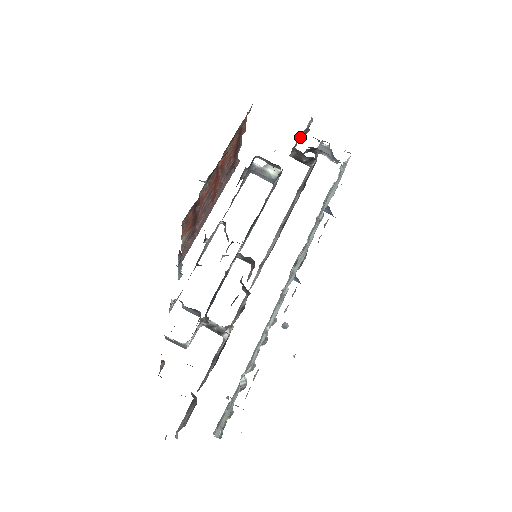
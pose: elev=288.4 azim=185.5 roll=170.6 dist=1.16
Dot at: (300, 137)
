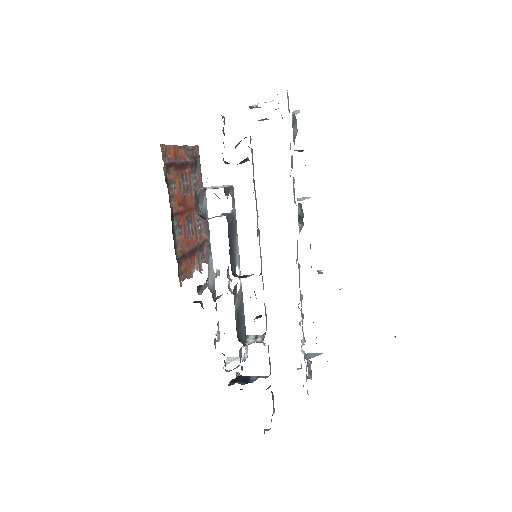
Dot at: (223, 133)
